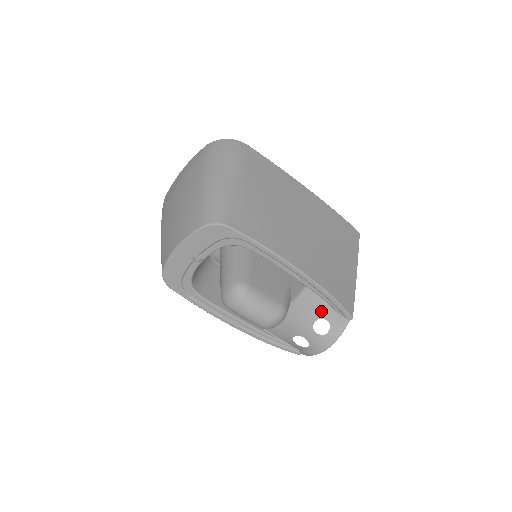
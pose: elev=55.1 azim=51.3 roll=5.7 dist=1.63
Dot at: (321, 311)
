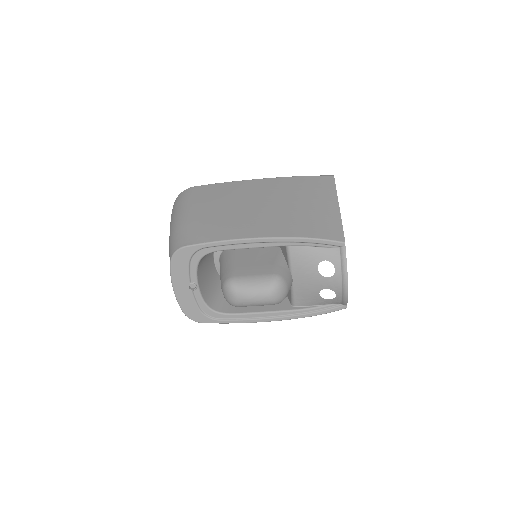
Dot at: (314, 257)
